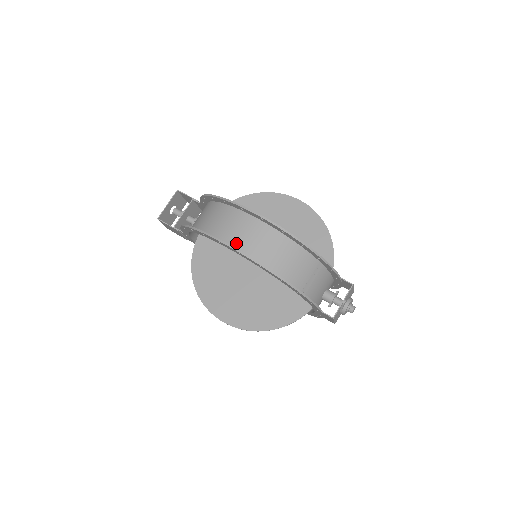
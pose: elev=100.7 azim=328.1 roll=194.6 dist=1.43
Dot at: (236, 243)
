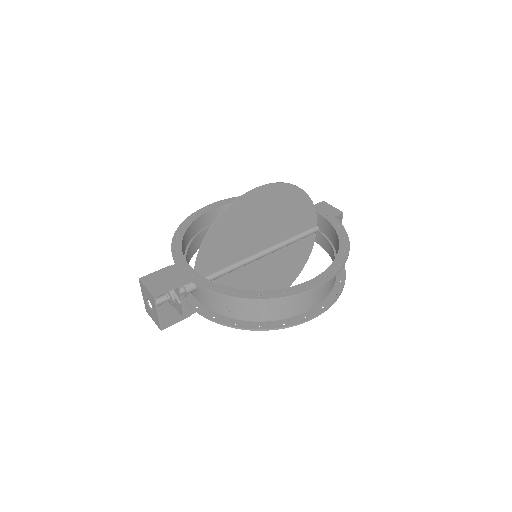
Dot at: (312, 305)
